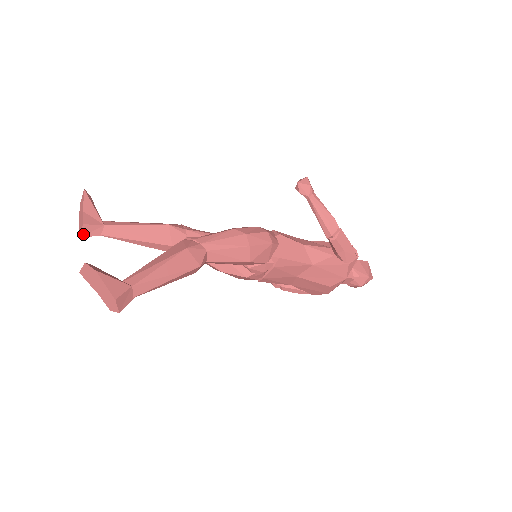
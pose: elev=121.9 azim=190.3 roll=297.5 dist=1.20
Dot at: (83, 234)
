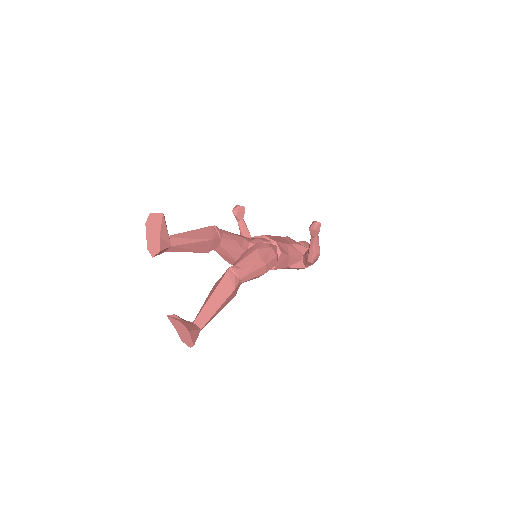
Dot at: (155, 255)
